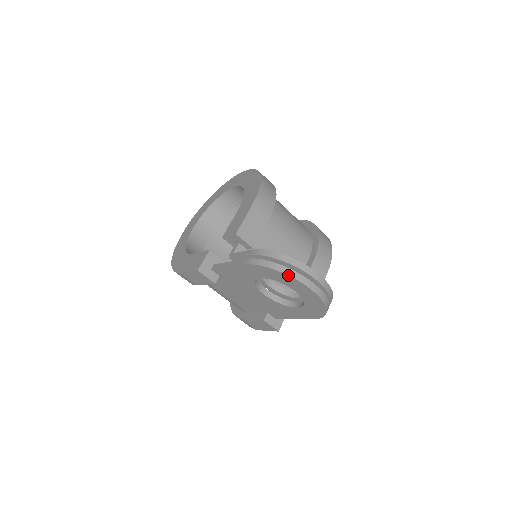
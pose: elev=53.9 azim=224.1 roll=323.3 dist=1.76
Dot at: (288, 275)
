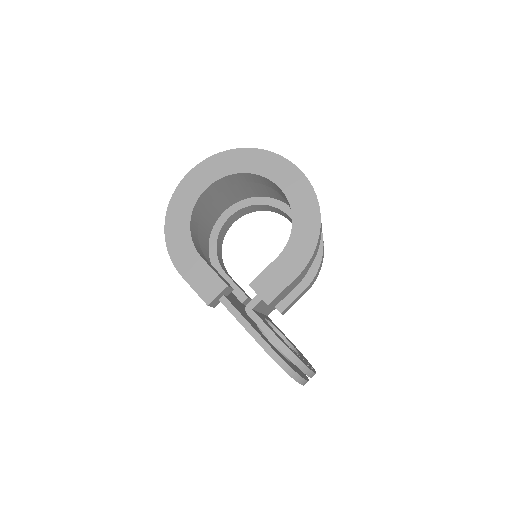
Dot at: (296, 381)
